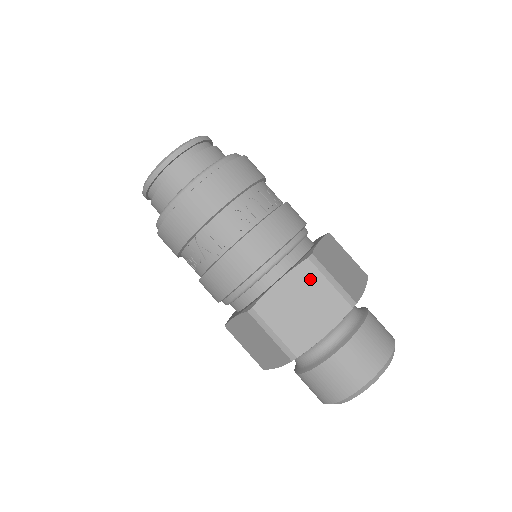
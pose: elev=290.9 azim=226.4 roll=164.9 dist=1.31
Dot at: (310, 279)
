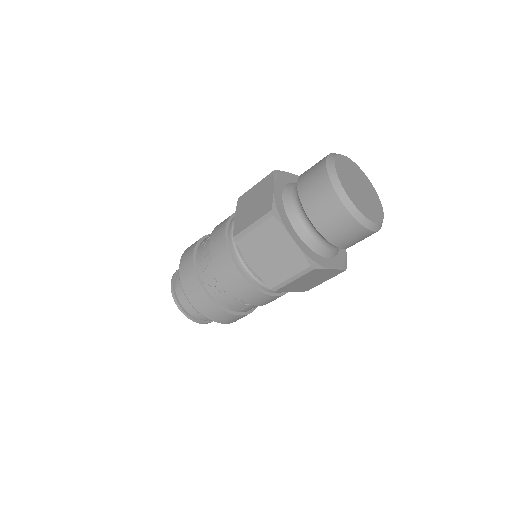
Dot at: (246, 198)
